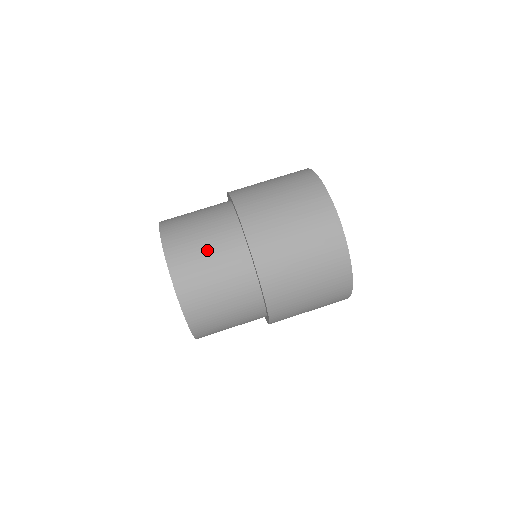
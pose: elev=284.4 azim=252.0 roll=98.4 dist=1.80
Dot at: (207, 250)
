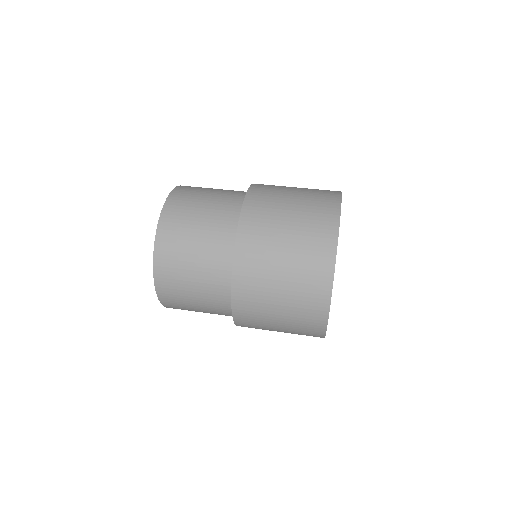
Dot at: occluded
